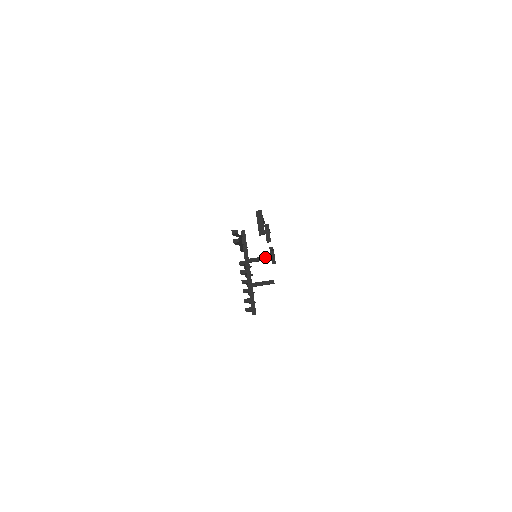
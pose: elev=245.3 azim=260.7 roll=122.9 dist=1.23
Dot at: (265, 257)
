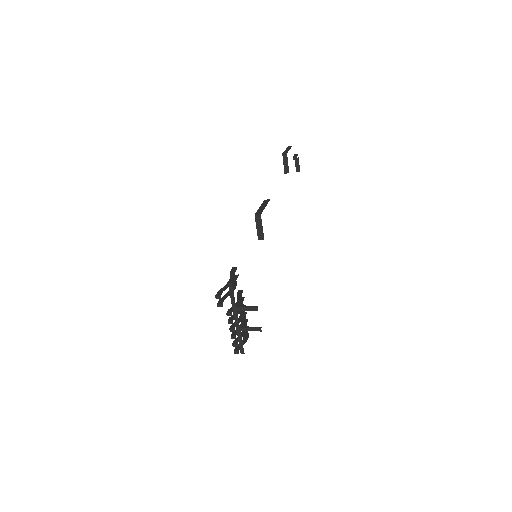
Dot at: (253, 308)
